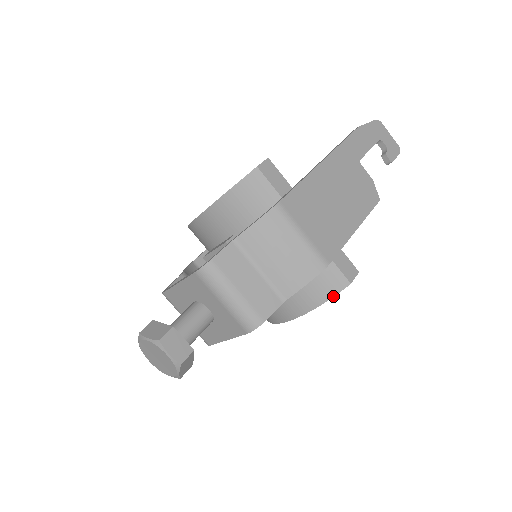
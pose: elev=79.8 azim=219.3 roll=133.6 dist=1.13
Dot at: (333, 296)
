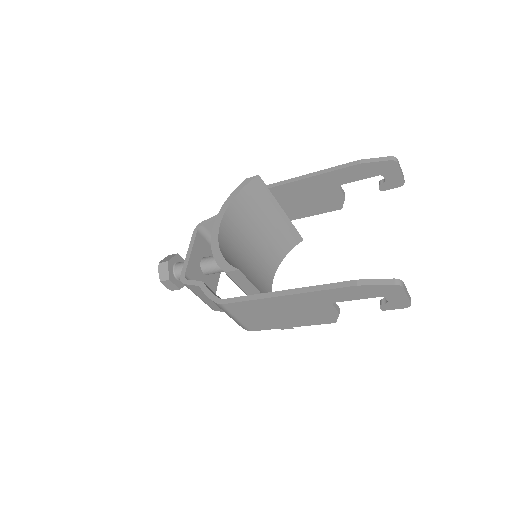
Dot at: occluded
